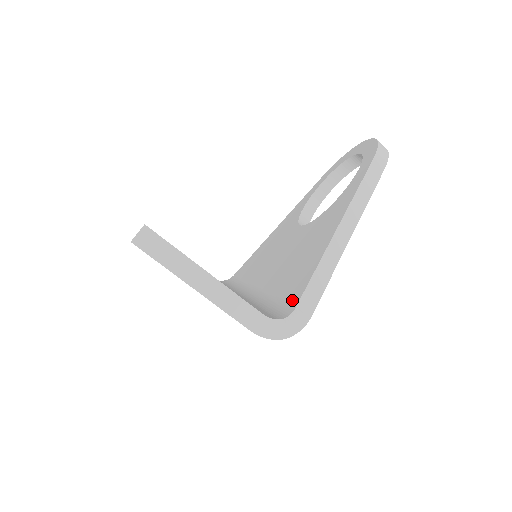
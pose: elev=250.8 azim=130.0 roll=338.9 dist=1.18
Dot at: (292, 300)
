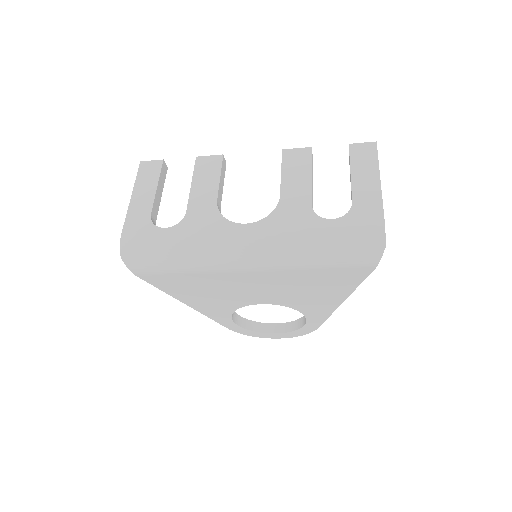
Dot at: occluded
